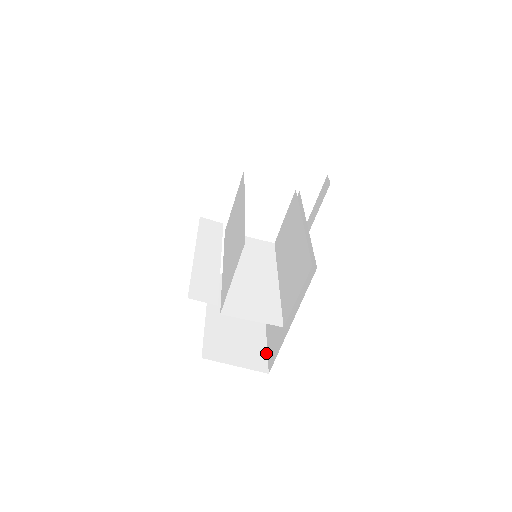
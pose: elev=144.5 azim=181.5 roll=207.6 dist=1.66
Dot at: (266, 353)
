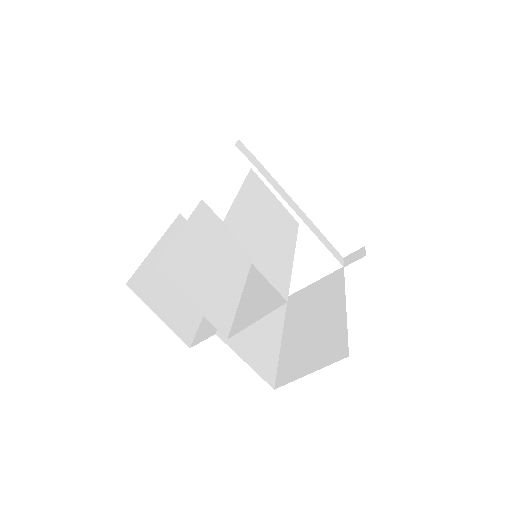
Dot at: (346, 335)
